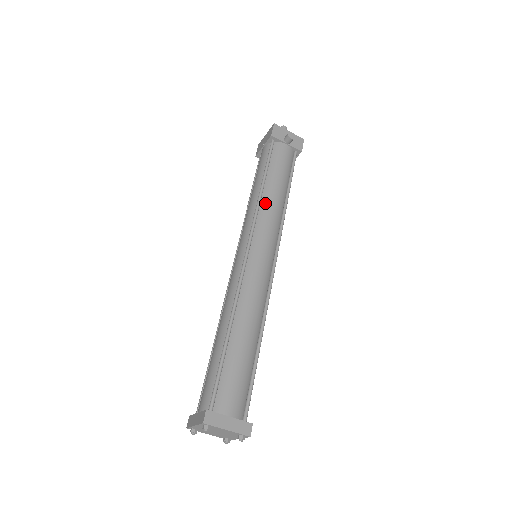
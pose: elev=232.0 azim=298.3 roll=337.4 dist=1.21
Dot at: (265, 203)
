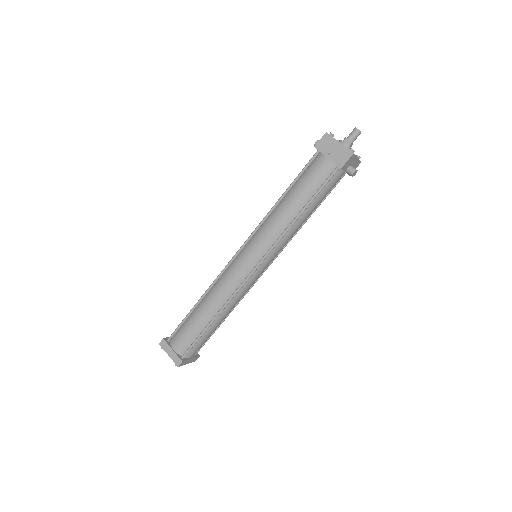
Dot at: (291, 231)
